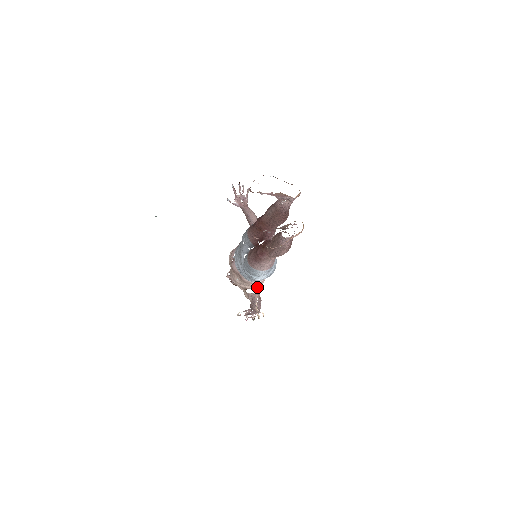
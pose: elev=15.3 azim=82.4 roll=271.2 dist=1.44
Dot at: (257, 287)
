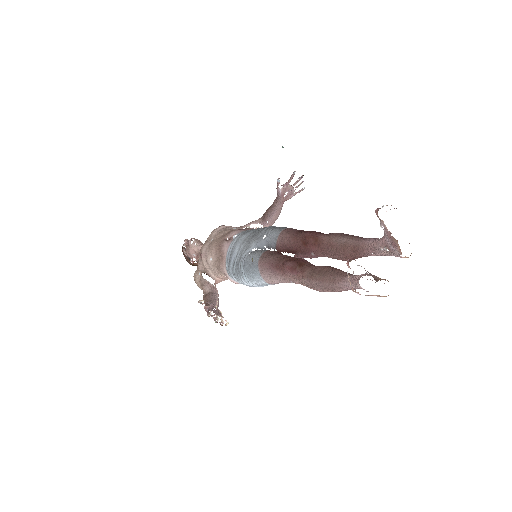
Dot at: (218, 281)
